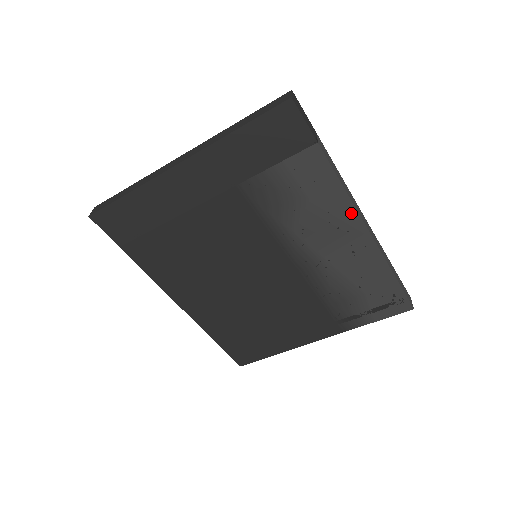
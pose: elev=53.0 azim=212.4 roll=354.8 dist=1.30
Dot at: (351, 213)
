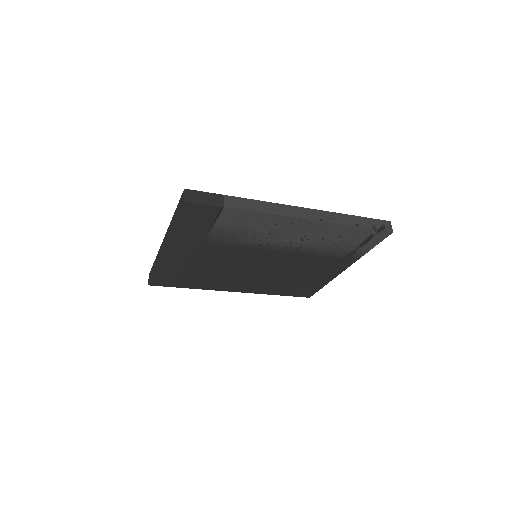
Dot at: (286, 219)
